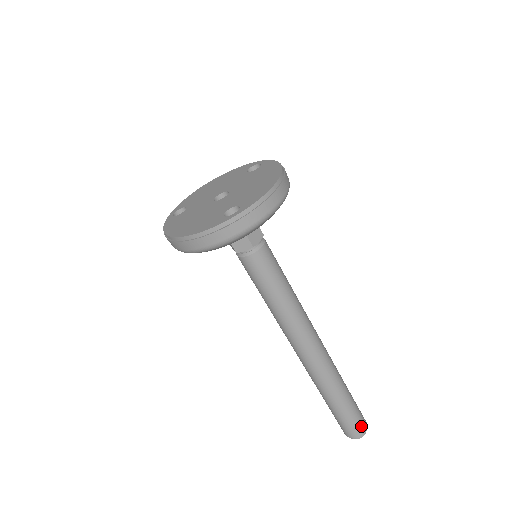
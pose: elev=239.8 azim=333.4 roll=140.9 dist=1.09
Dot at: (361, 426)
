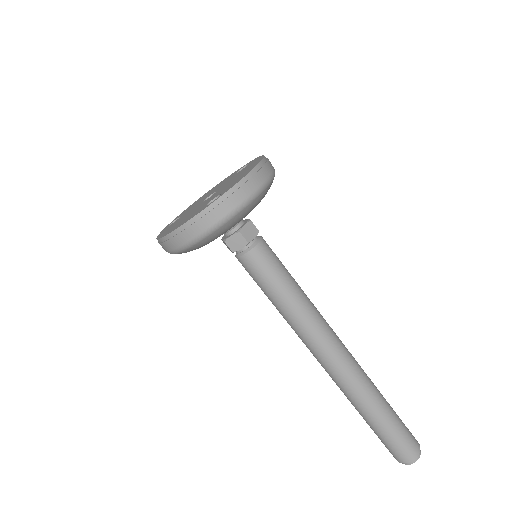
Dot at: (412, 447)
